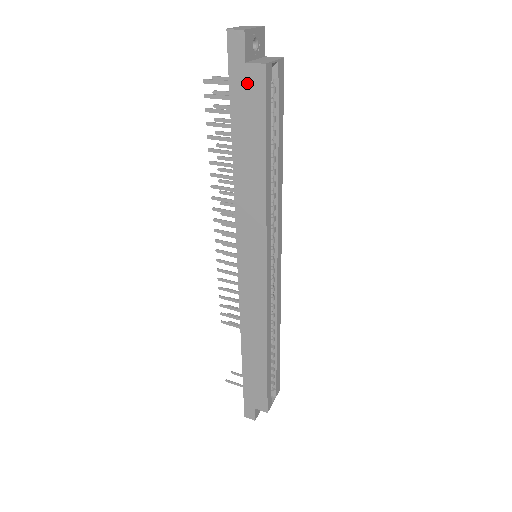
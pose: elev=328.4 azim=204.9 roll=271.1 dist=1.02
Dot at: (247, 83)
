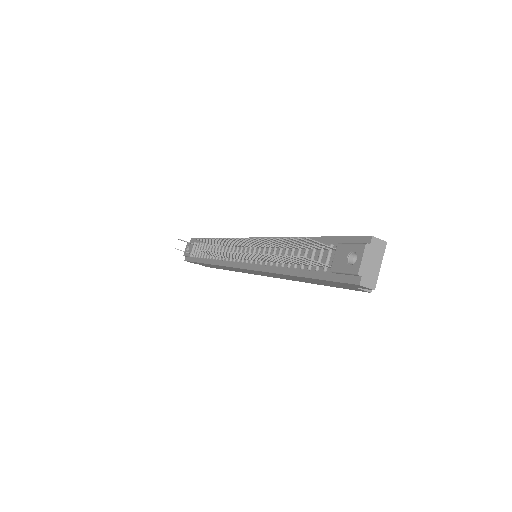
Dot at: (345, 286)
